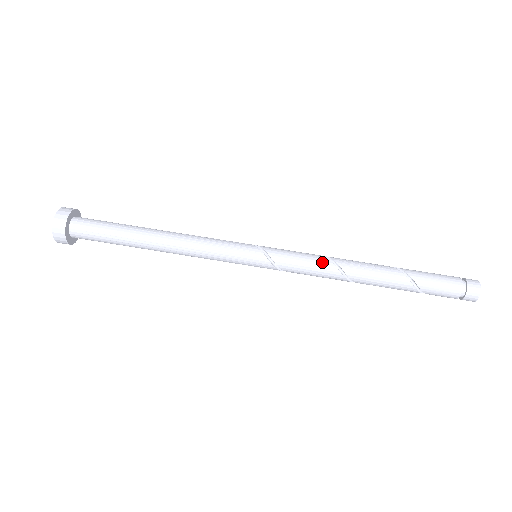
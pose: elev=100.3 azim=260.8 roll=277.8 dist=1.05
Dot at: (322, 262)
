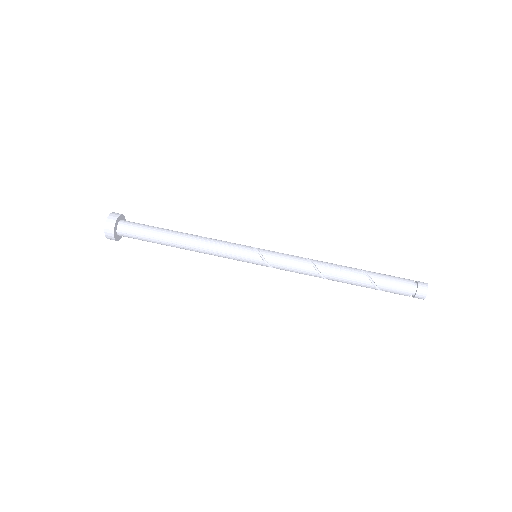
Dot at: (305, 266)
